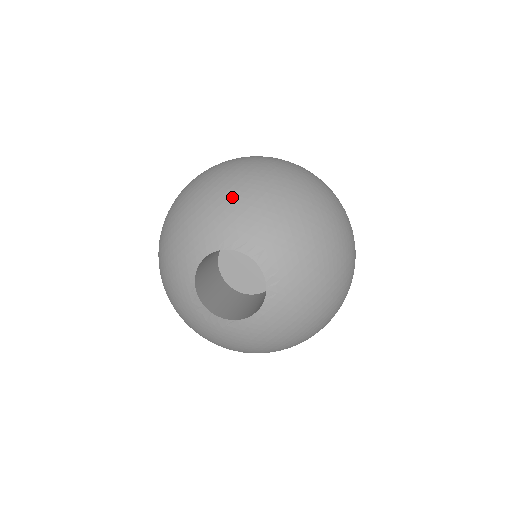
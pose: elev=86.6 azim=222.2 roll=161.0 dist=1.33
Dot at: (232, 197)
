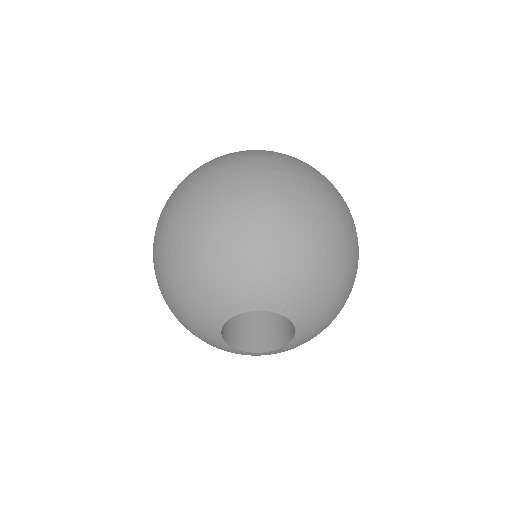
Dot at: (196, 273)
